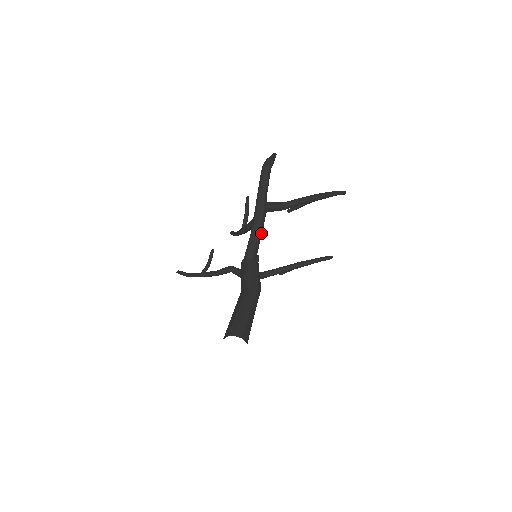
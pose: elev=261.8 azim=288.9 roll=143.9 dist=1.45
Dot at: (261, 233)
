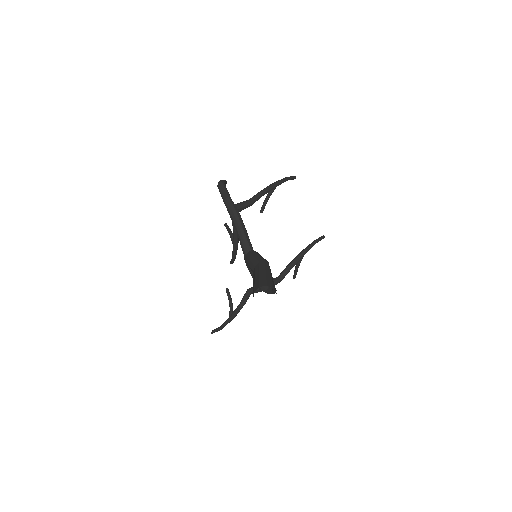
Dot at: (244, 227)
